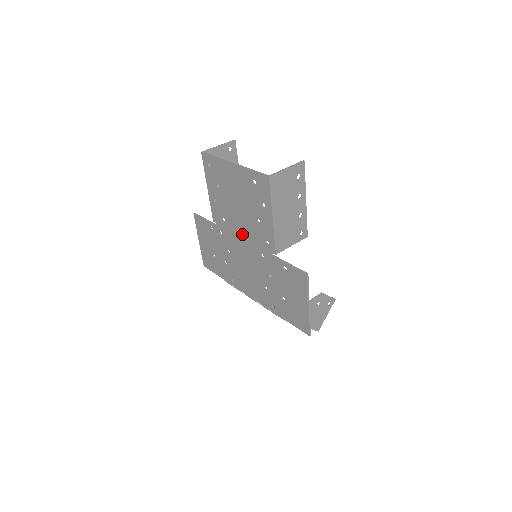
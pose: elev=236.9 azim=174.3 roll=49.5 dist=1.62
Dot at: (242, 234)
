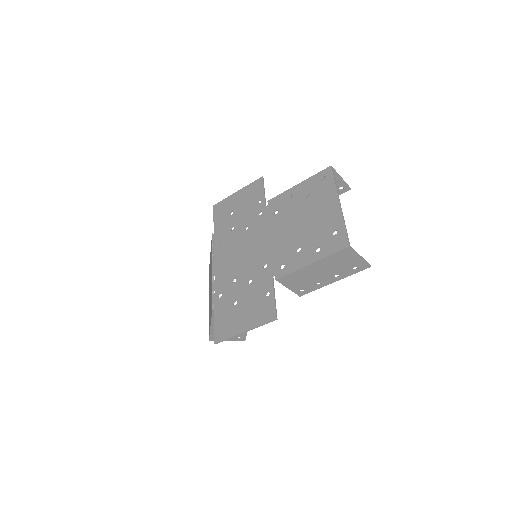
Dot at: (274, 237)
